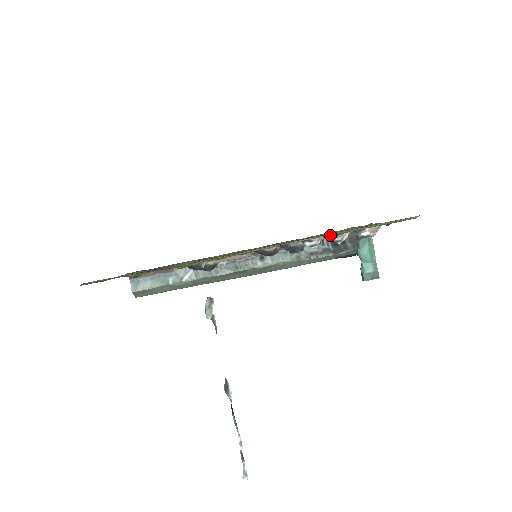
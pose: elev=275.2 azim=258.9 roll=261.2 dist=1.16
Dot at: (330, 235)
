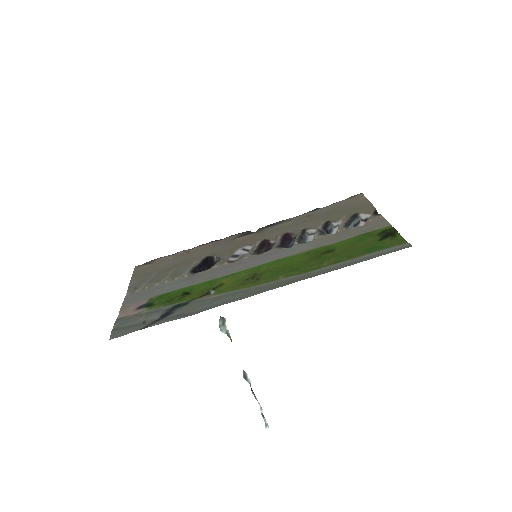
Dot at: (326, 252)
